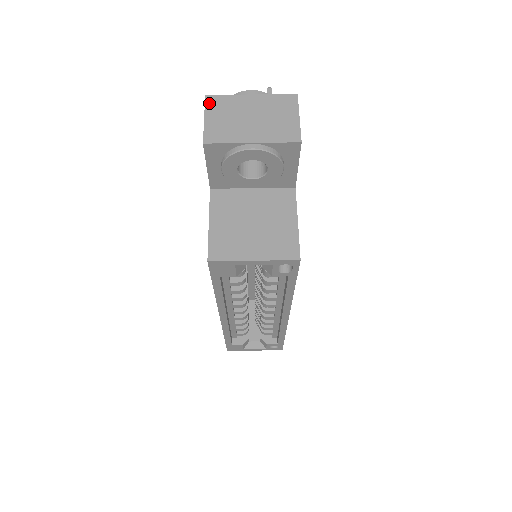
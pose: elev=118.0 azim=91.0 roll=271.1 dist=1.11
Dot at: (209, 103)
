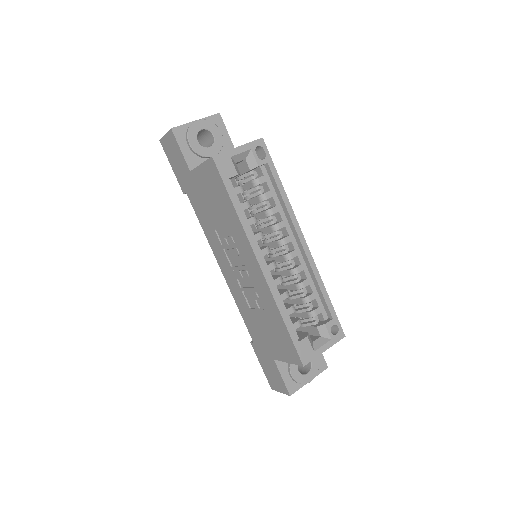
Dot at: (163, 138)
